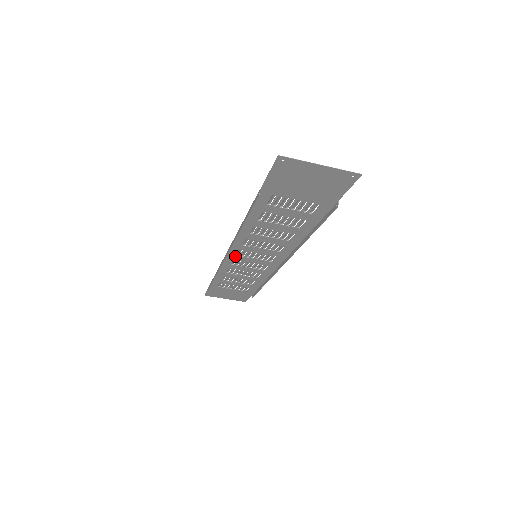
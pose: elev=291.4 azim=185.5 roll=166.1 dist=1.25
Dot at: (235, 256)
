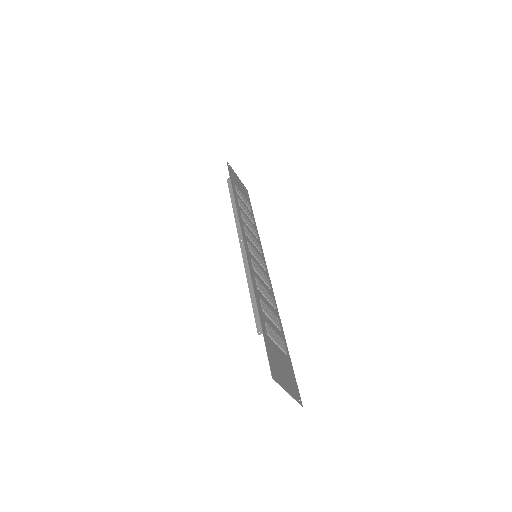
Dot at: (246, 239)
